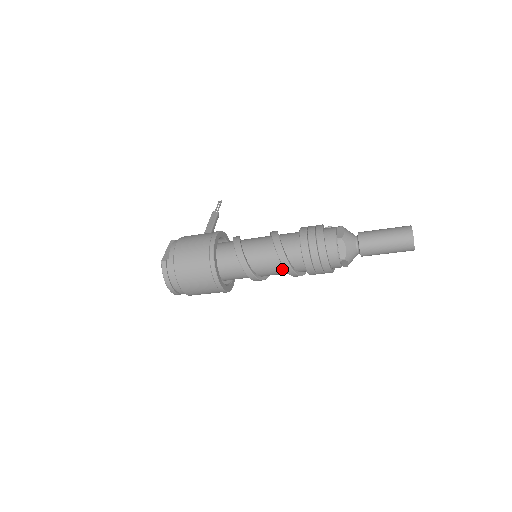
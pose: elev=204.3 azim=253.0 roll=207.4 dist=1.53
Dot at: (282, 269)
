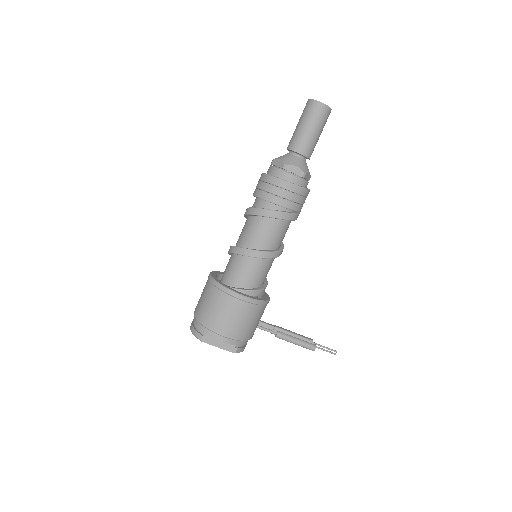
Dot at: (248, 221)
